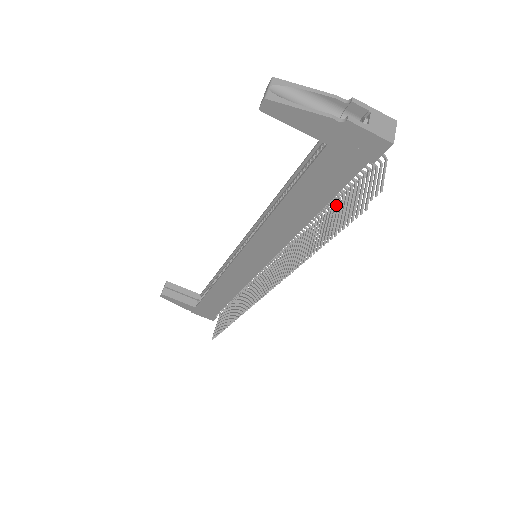
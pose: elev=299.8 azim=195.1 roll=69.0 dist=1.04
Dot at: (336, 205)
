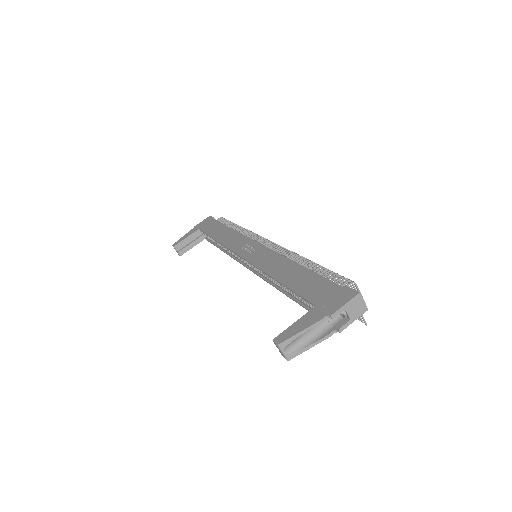
Dot at: occluded
